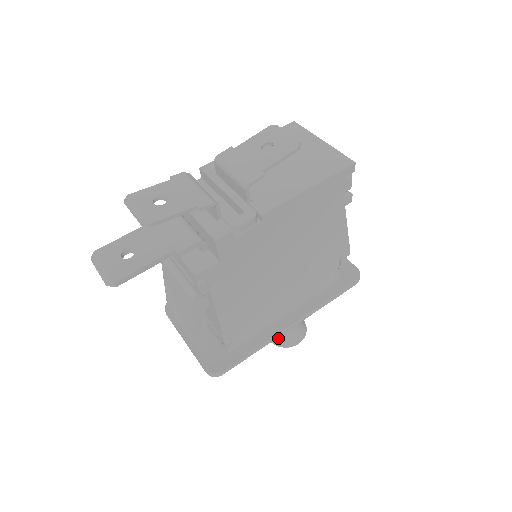
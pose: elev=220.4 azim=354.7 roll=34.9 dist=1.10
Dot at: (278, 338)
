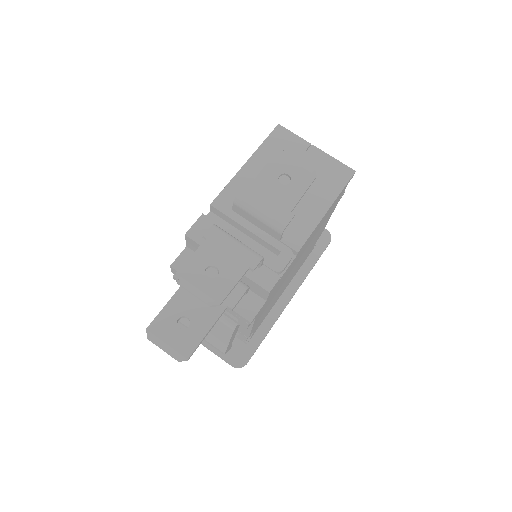
Dot at: occluded
